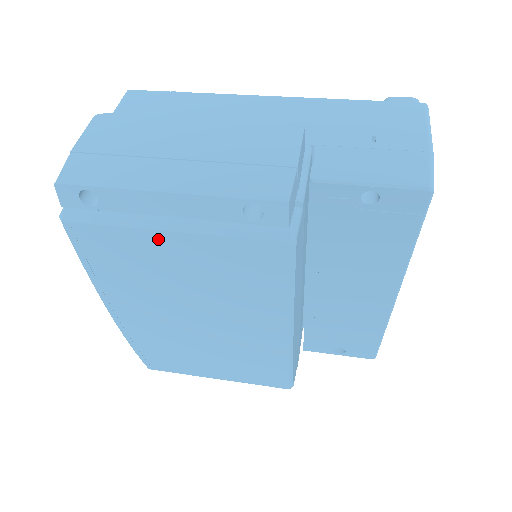
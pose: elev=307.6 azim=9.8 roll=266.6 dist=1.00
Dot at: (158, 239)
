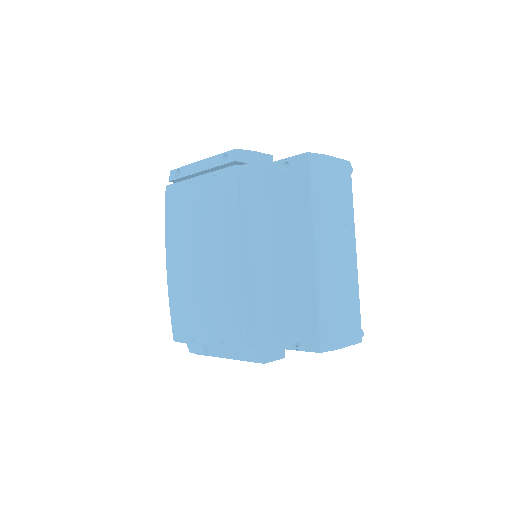
Dot at: (192, 185)
